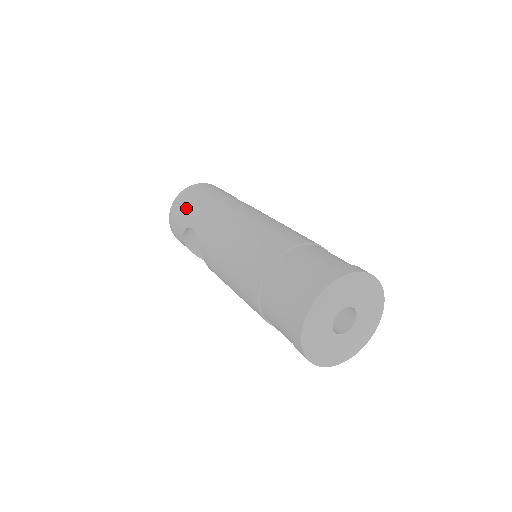
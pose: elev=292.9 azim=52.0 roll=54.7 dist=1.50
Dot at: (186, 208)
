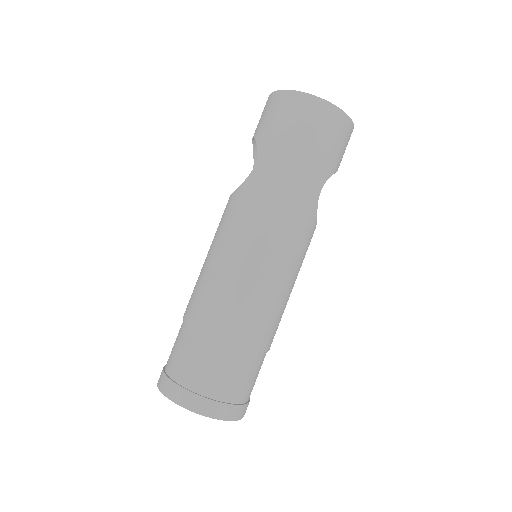
Dot at: (282, 132)
